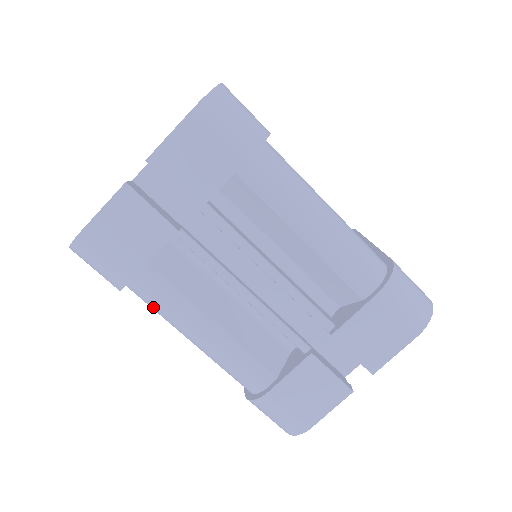
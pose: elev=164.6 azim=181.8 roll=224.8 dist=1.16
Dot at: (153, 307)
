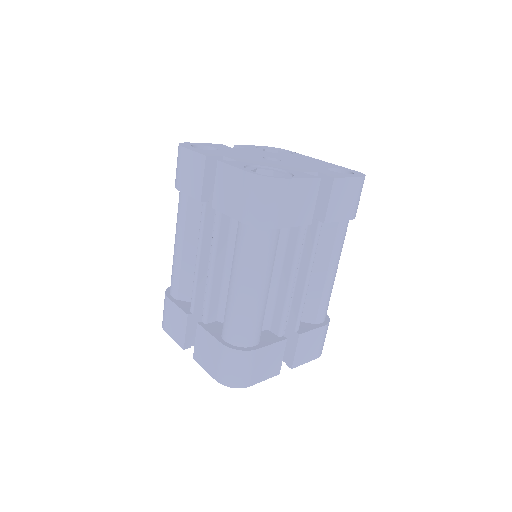
Dot at: (253, 251)
